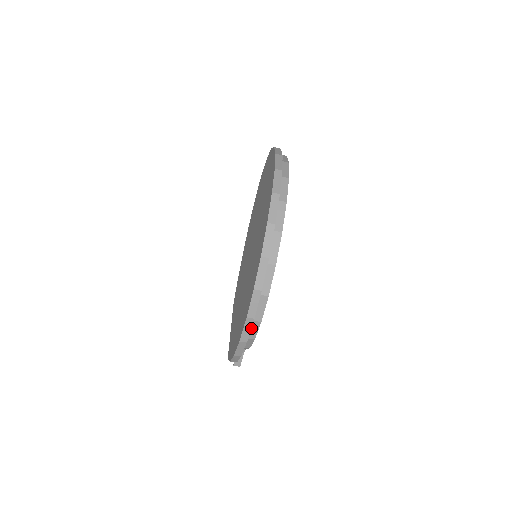
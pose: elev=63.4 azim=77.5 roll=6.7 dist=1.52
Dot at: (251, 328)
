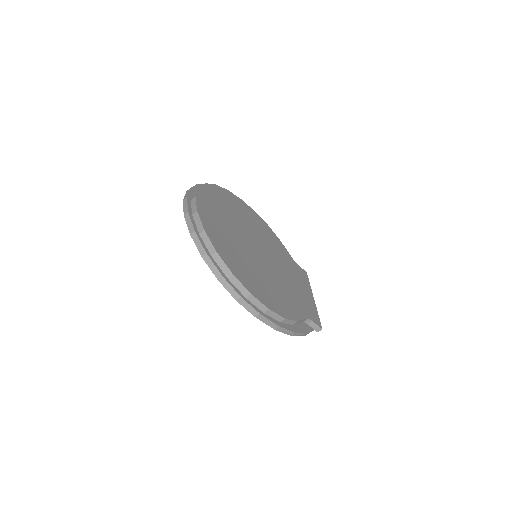
Dot at: (271, 316)
